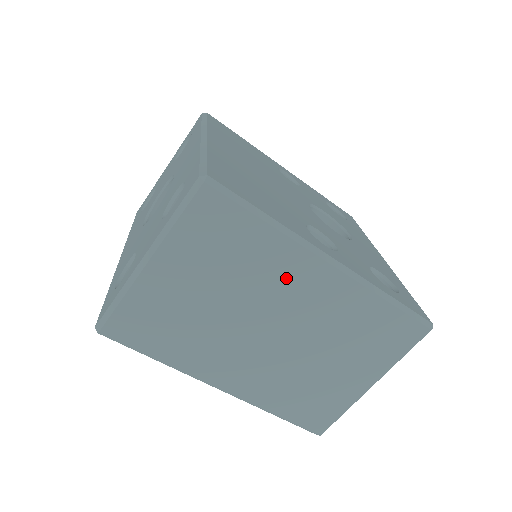
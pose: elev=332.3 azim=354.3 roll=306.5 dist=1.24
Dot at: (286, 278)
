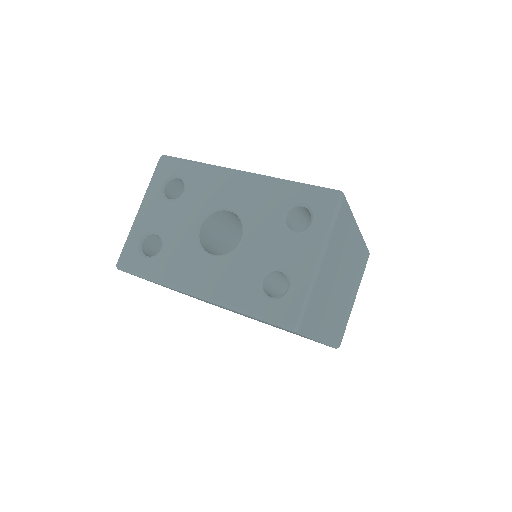
Dot at: (350, 246)
